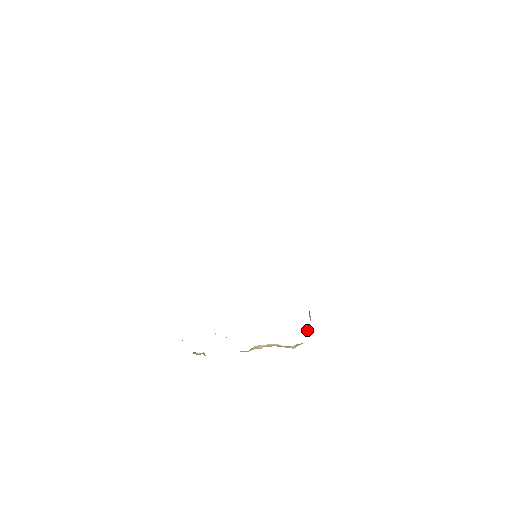
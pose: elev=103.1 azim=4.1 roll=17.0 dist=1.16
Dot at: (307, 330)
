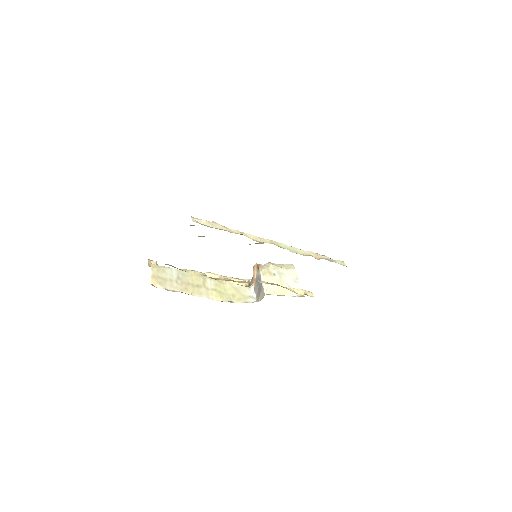
Dot at: (253, 293)
